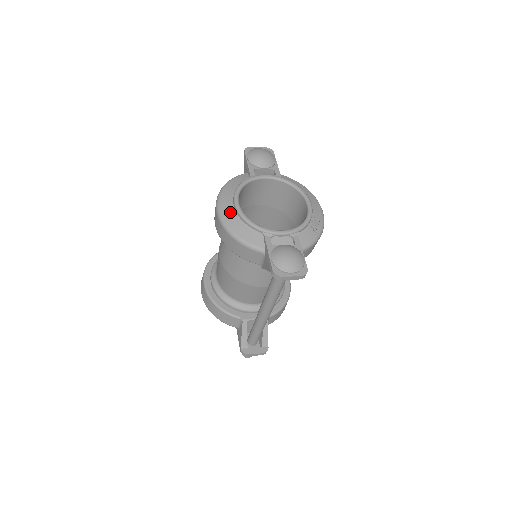
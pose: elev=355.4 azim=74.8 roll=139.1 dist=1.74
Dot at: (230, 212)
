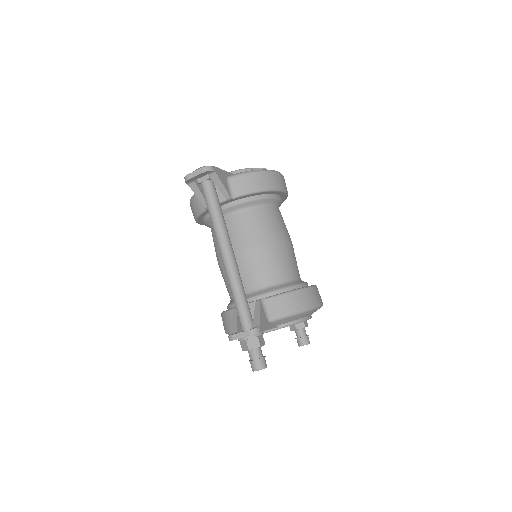
Dot at: occluded
